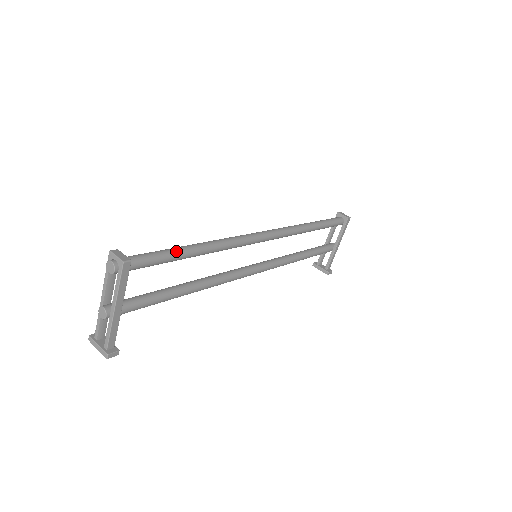
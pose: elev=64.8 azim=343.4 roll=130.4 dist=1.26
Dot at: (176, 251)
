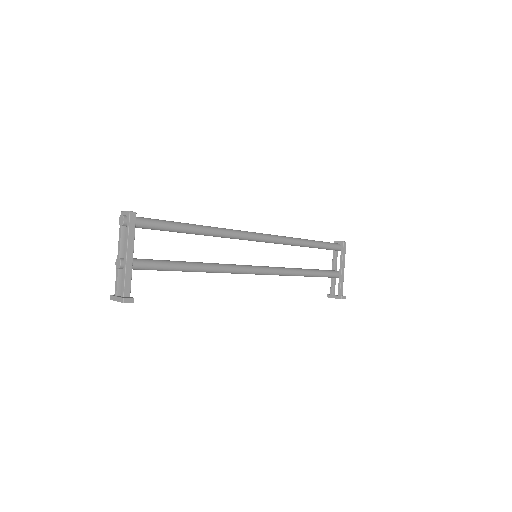
Dot at: (176, 222)
